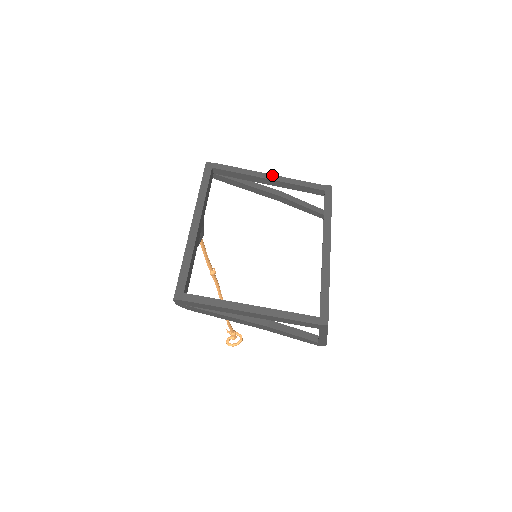
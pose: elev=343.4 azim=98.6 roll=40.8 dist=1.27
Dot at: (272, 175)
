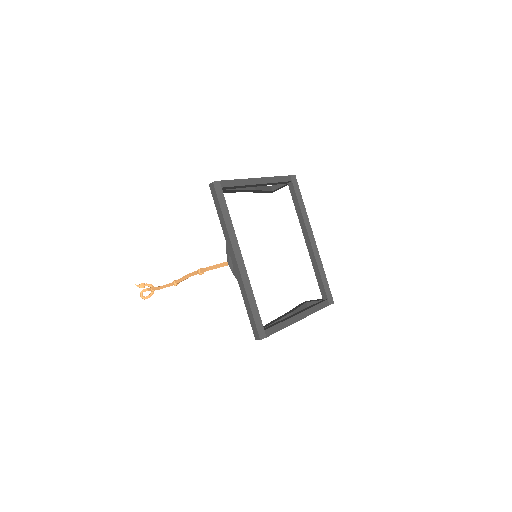
Dot at: (260, 178)
